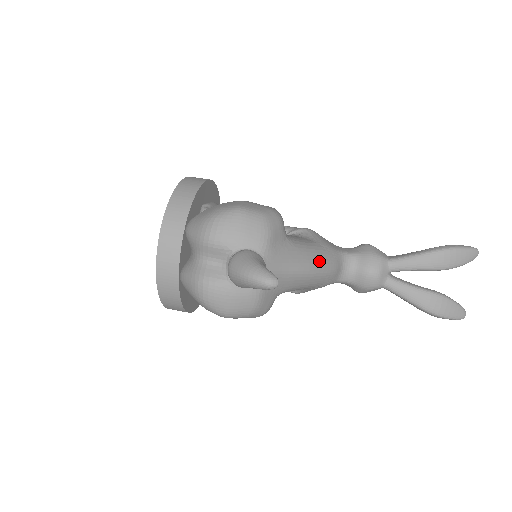
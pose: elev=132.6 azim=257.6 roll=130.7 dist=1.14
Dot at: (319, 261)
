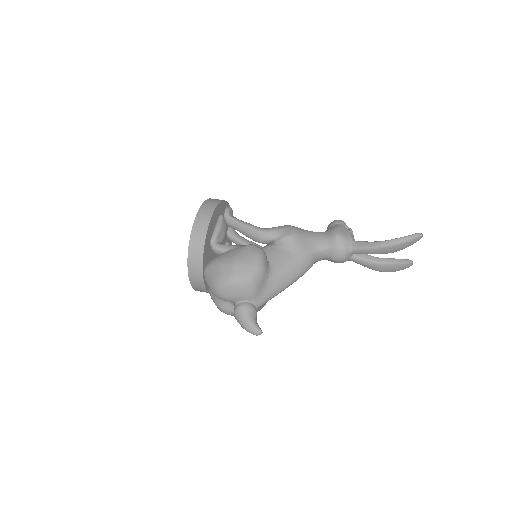
Dot at: (295, 275)
